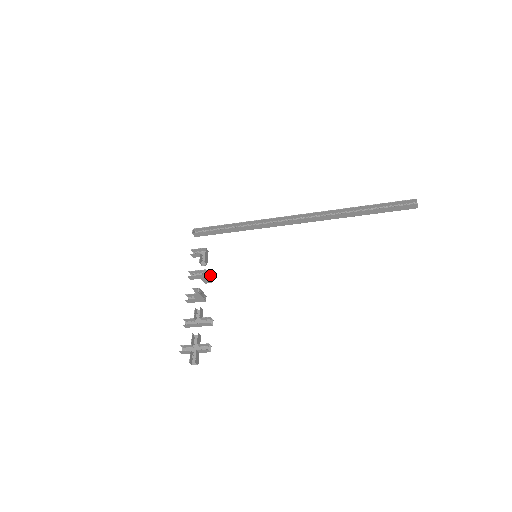
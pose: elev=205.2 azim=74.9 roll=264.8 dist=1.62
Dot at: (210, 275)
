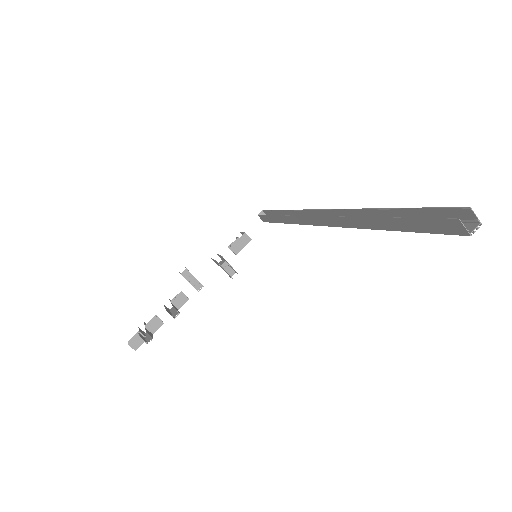
Dot at: occluded
